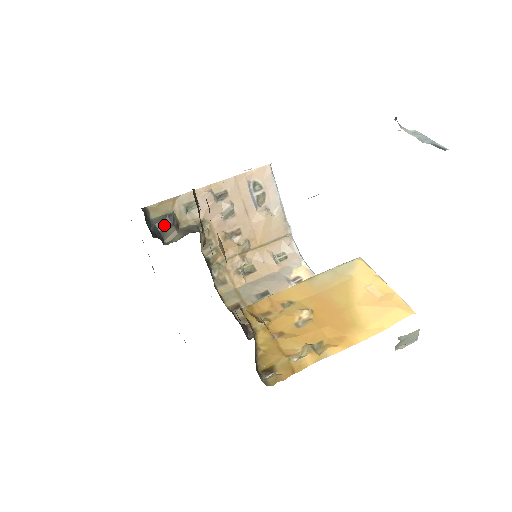
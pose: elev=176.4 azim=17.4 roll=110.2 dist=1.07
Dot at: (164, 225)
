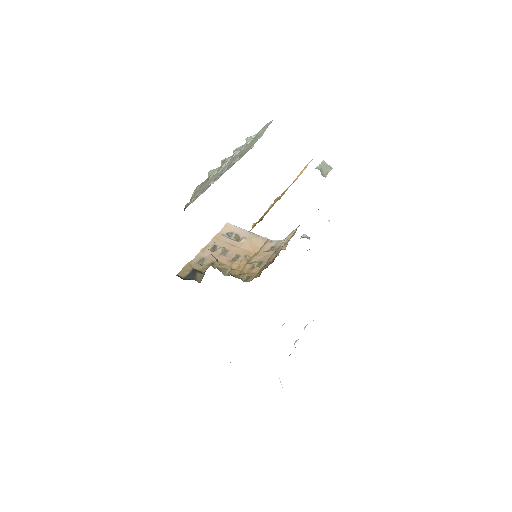
Dot at: (192, 275)
